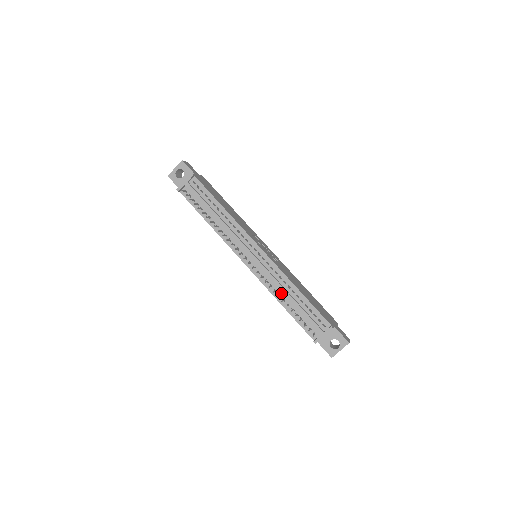
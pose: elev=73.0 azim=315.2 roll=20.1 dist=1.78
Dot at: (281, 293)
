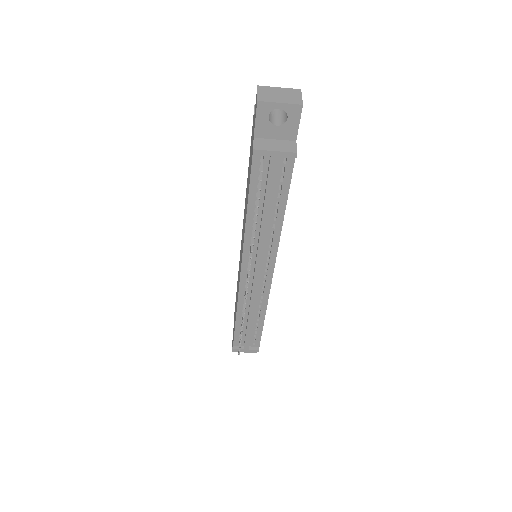
Dot at: (247, 310)
